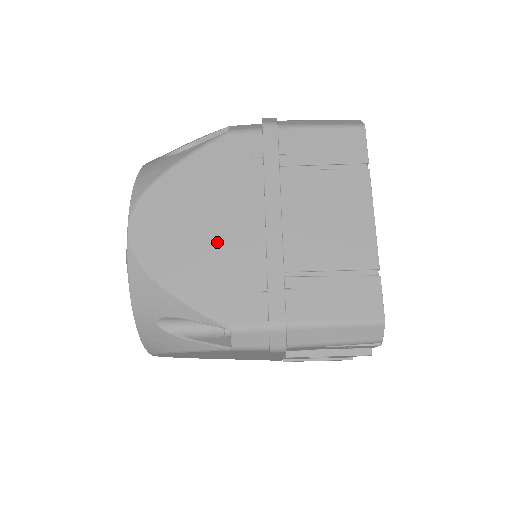
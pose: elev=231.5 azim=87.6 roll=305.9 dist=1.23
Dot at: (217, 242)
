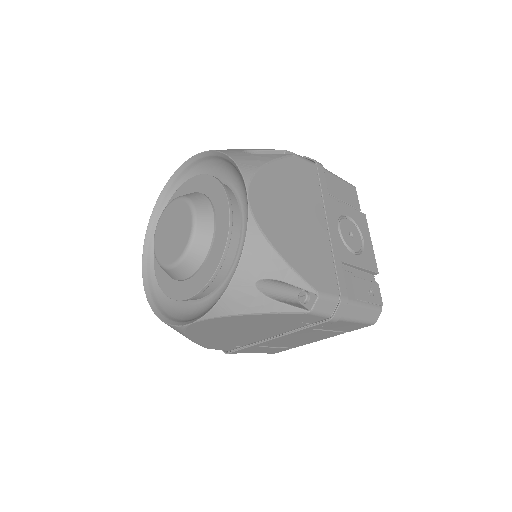
Dot at: (238, 335)
